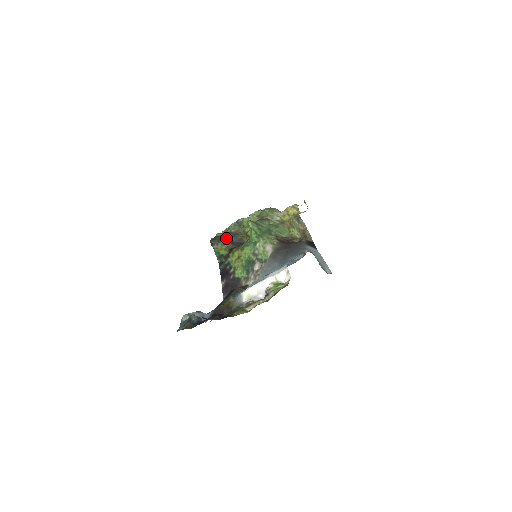
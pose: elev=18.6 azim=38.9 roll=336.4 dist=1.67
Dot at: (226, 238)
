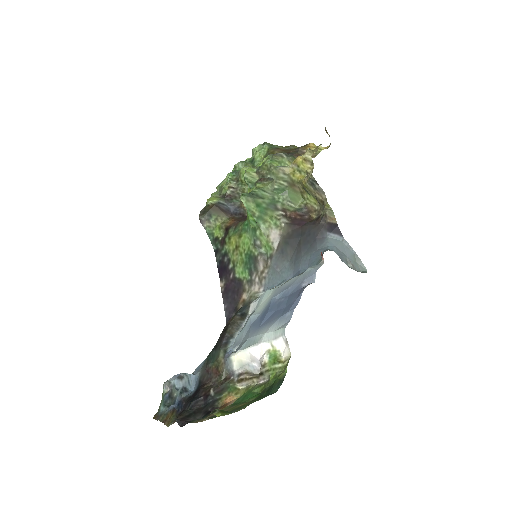
Dot at: (220, 208)
